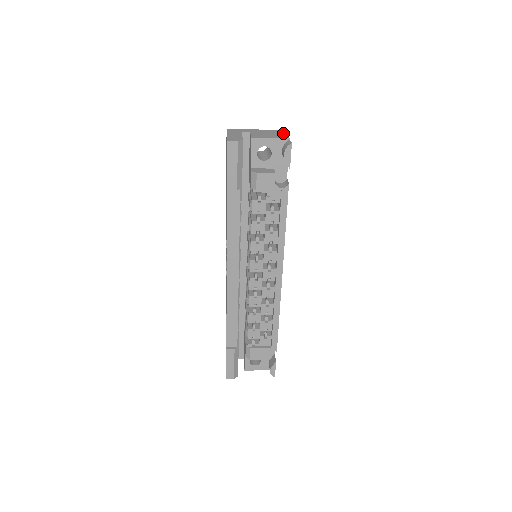
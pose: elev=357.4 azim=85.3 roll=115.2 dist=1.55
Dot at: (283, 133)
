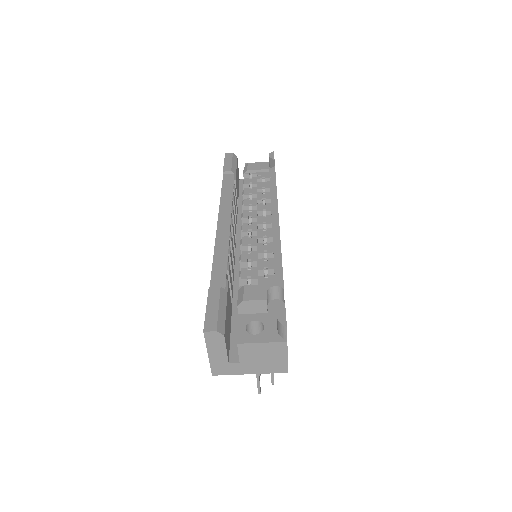
Dot at: occluded
